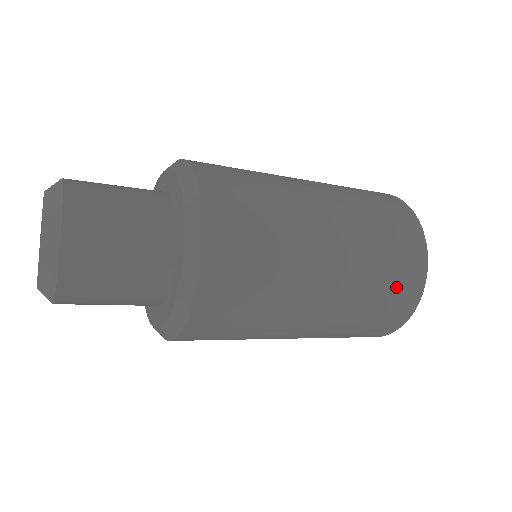
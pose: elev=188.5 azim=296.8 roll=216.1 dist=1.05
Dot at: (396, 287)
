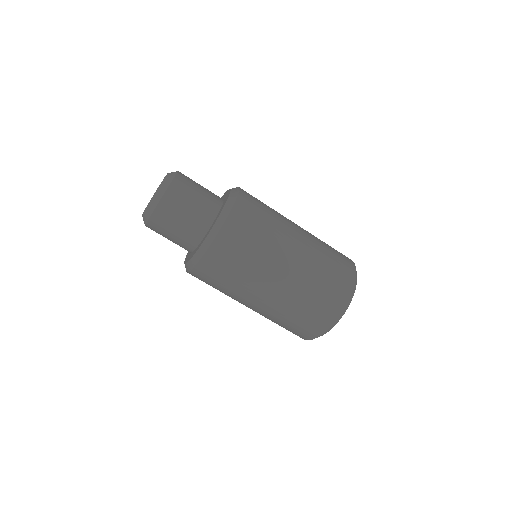
Dot at: (332, 284)
